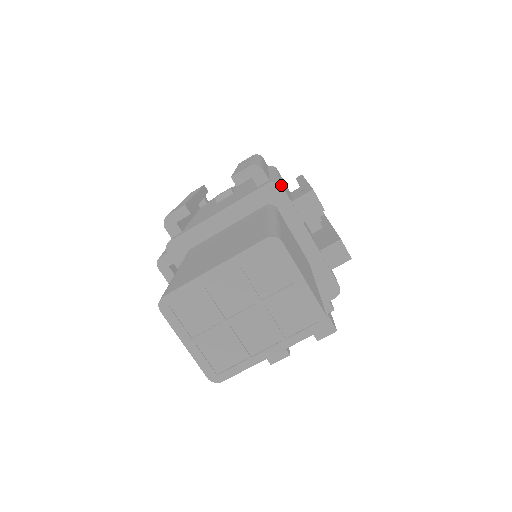
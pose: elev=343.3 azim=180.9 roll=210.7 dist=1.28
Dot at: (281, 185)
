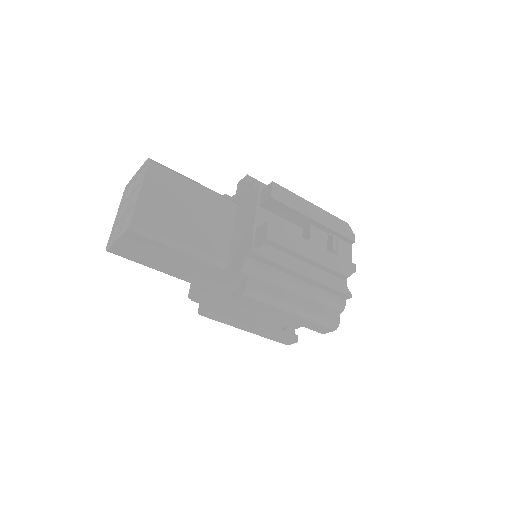
Dot at: occluded
